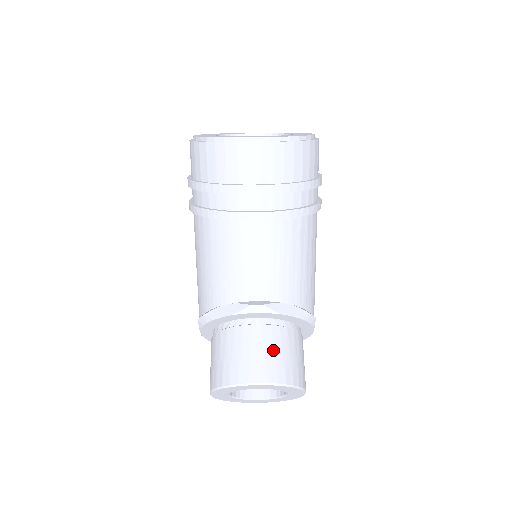
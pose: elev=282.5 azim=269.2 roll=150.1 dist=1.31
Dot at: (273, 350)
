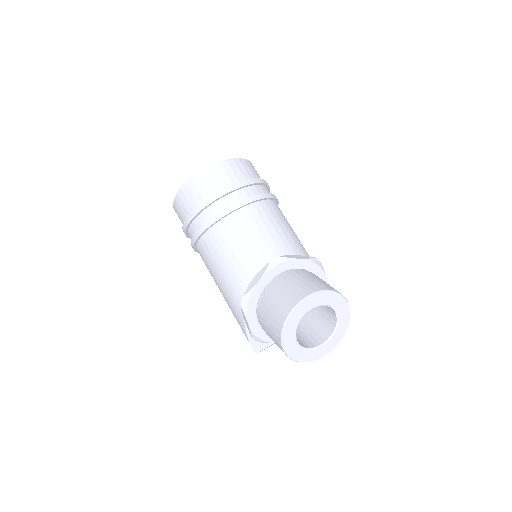
Dot at: (305, 279)
